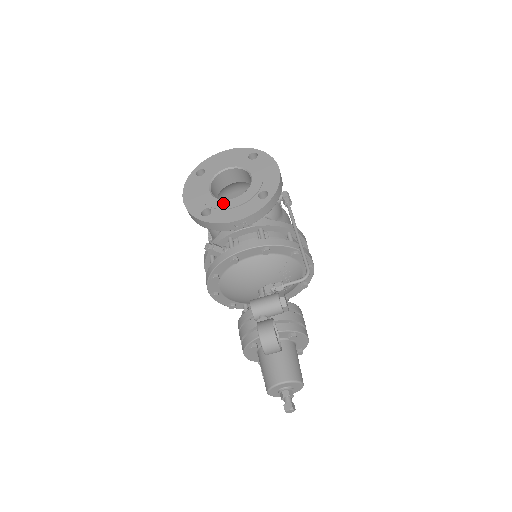
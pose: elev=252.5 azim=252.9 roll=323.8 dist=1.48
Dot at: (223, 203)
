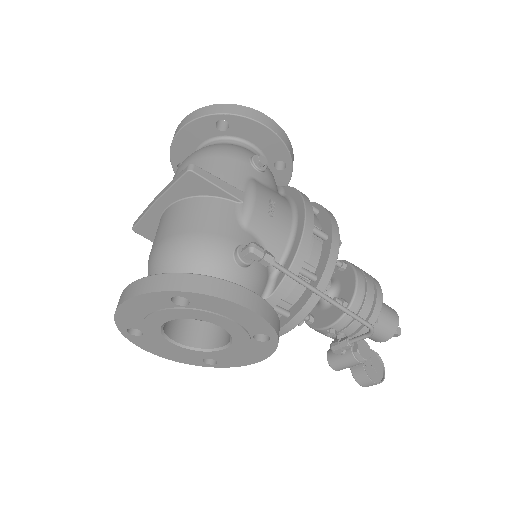
Dot at: (219, 354)
